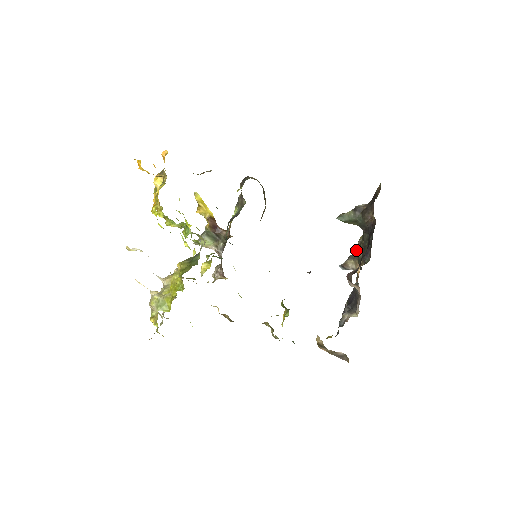
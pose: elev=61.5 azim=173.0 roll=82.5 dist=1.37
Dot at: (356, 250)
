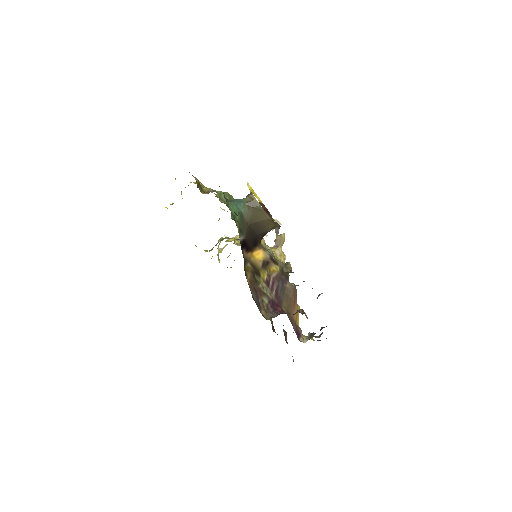
Dot at: occluded
